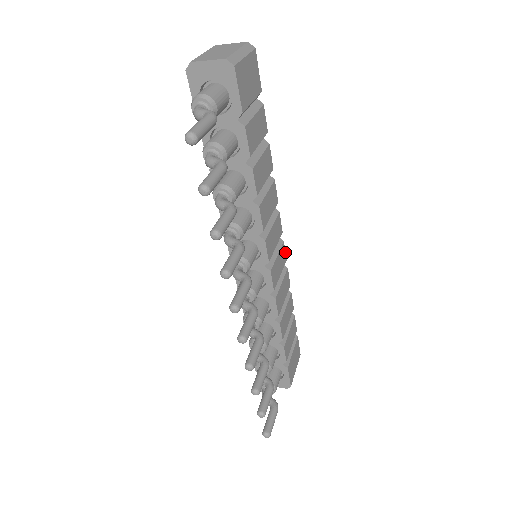
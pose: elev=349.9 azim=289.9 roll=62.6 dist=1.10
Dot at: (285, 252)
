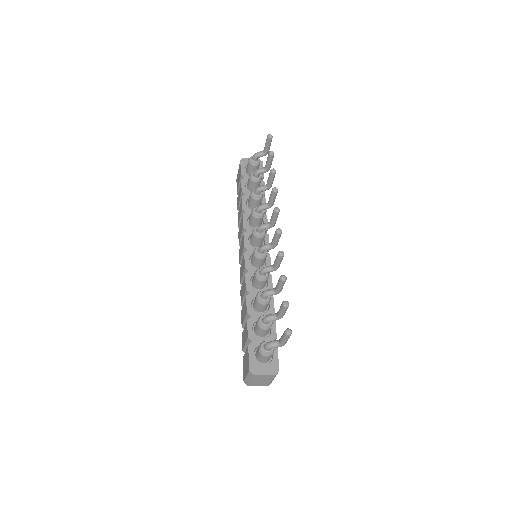
Dot at: occluded
